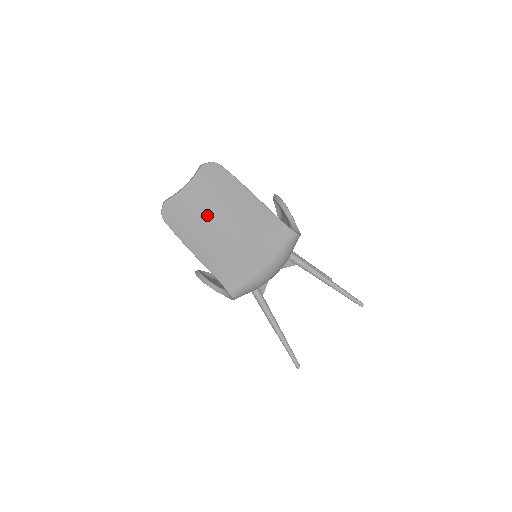
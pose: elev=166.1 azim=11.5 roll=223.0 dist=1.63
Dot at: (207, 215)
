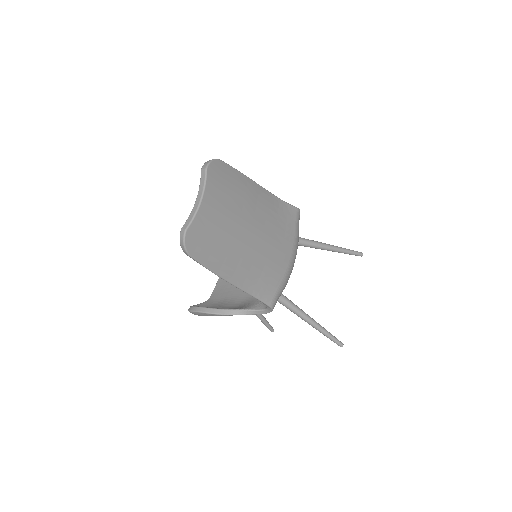
Dot at: (229, 226)
